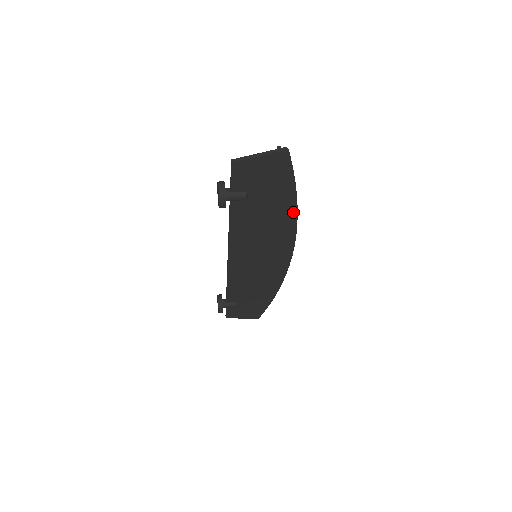
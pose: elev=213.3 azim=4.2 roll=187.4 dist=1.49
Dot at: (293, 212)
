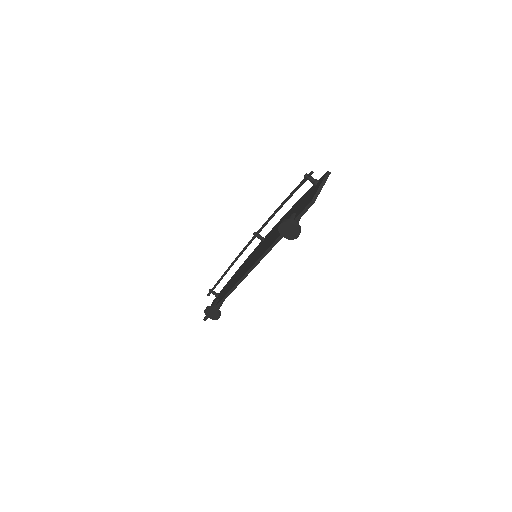
Dot at: occluded
